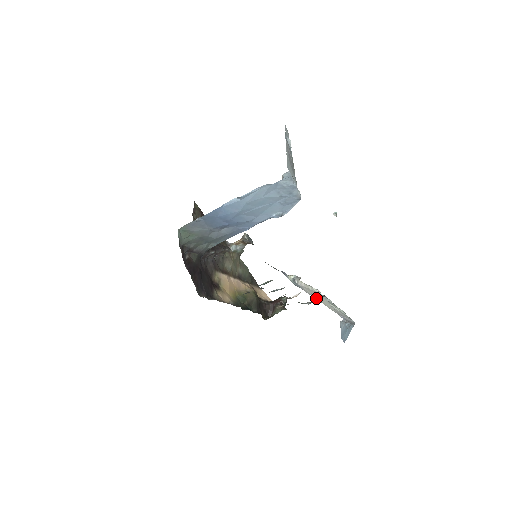
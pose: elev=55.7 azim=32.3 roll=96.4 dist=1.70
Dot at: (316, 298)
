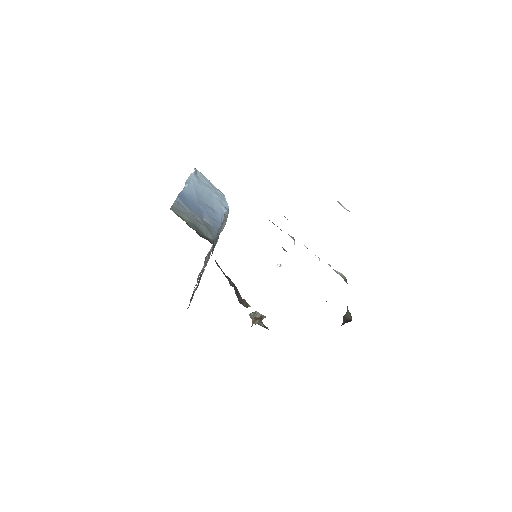
Dot at: occluded
